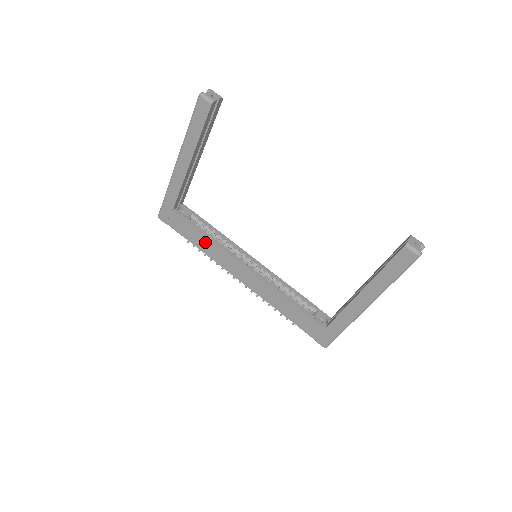
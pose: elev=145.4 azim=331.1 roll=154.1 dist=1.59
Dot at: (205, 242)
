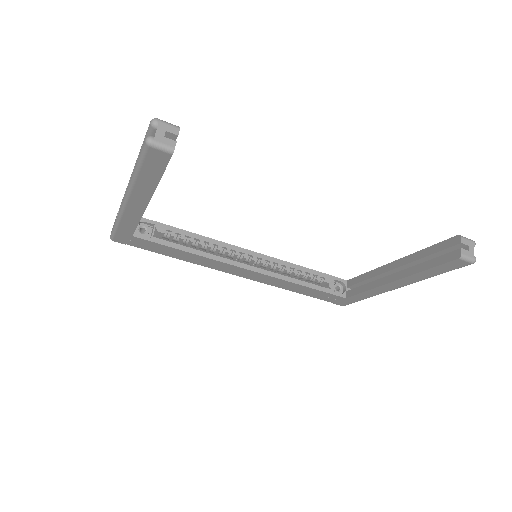
Dot at: (187, 256)
